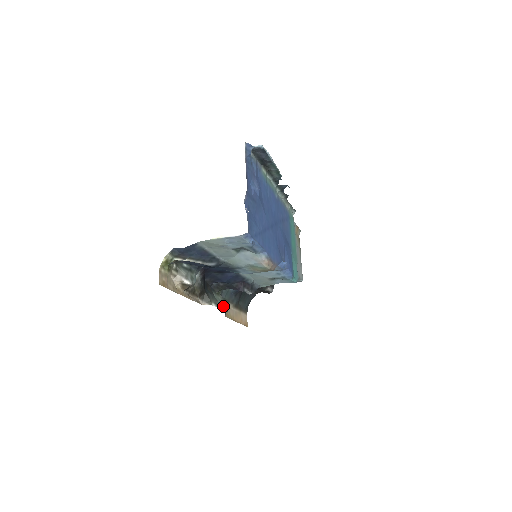
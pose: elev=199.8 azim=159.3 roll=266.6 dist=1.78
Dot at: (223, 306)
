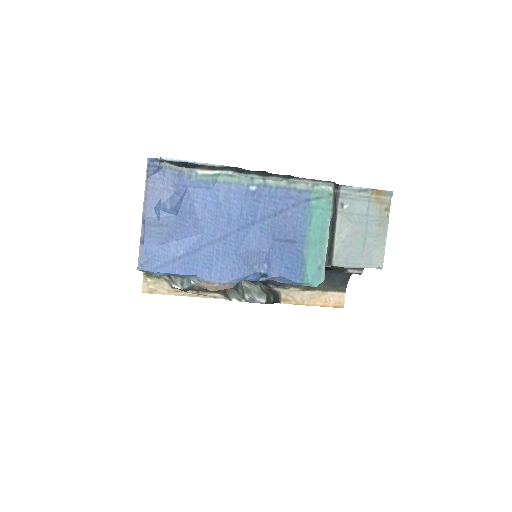
Dot at: (258, 298)
